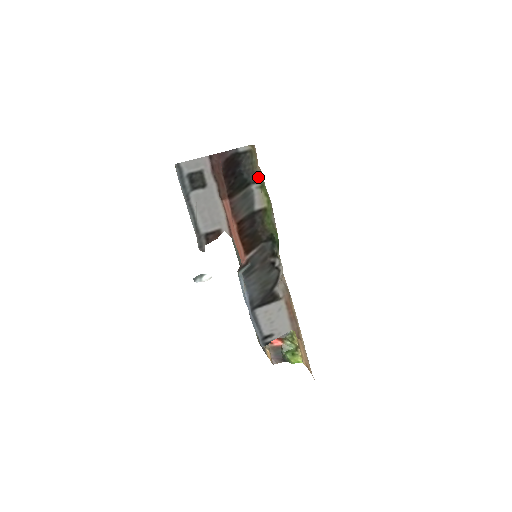
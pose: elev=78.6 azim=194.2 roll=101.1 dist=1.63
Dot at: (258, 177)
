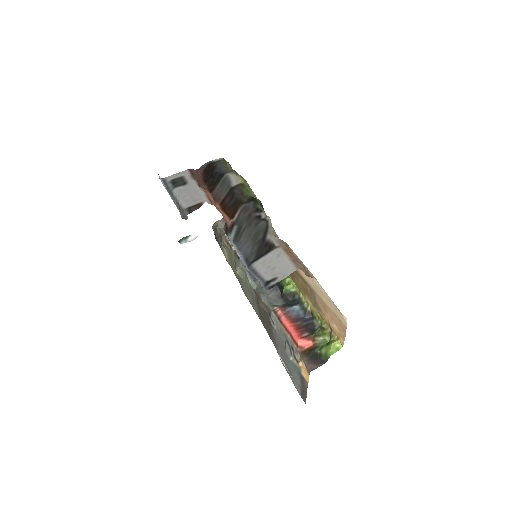
Dot at: (232, 171)
